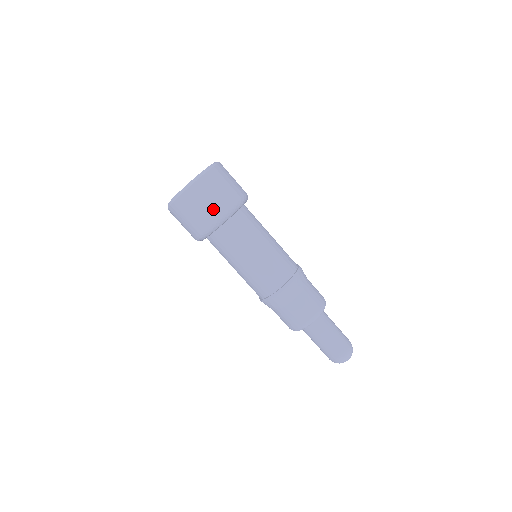
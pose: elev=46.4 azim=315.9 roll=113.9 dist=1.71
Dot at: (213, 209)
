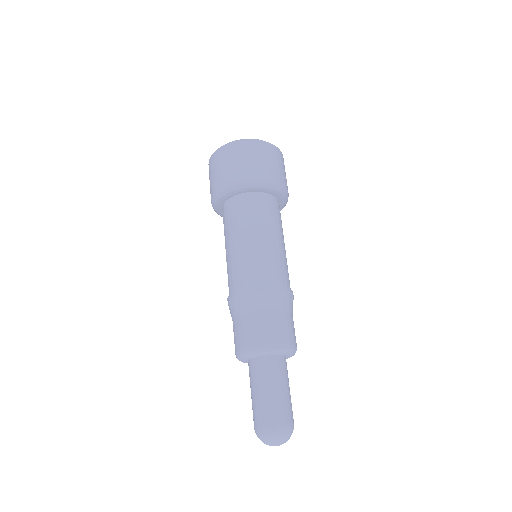
Dot at: (256, 168)
